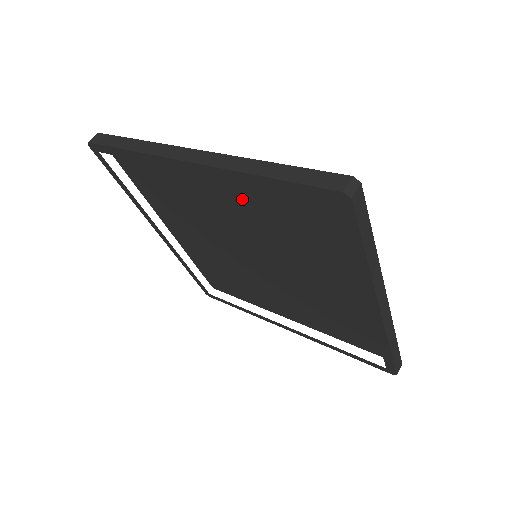
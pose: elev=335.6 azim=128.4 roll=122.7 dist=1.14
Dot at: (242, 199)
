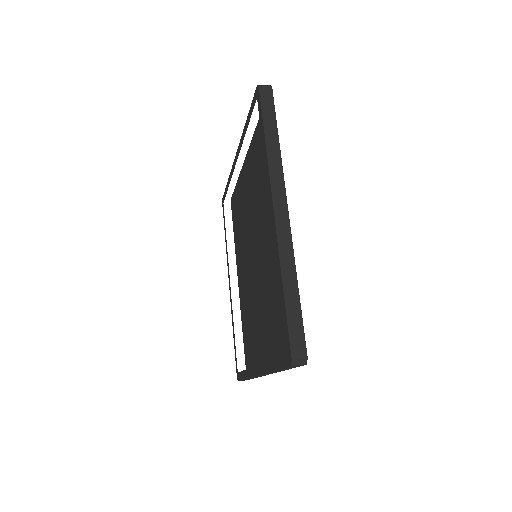
Dot at: occluded
